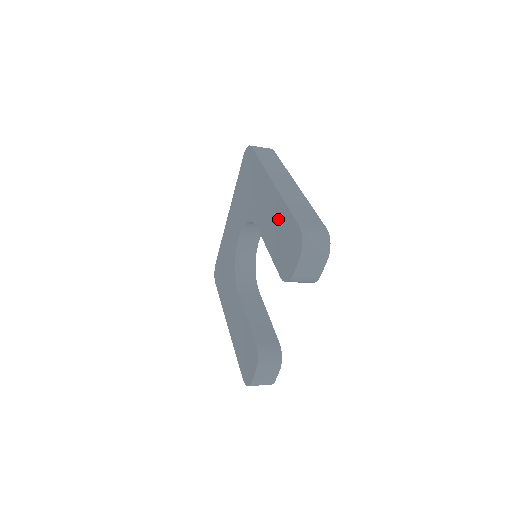
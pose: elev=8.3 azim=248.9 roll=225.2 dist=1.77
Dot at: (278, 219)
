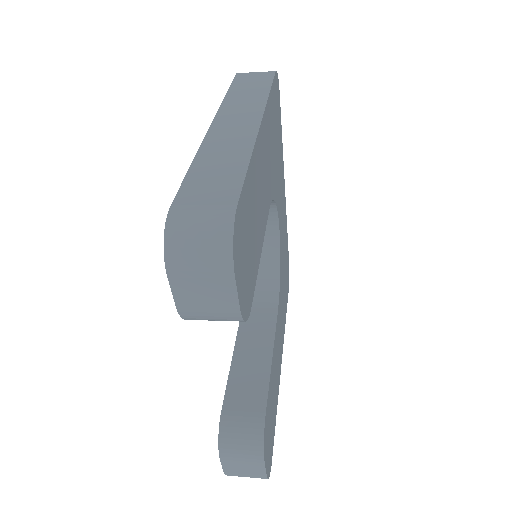
Dot at: occluded
